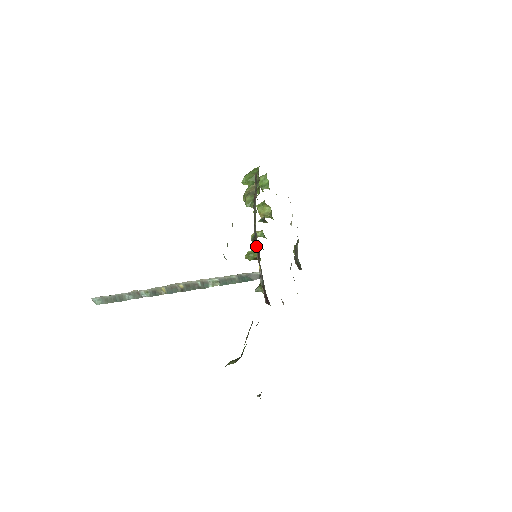
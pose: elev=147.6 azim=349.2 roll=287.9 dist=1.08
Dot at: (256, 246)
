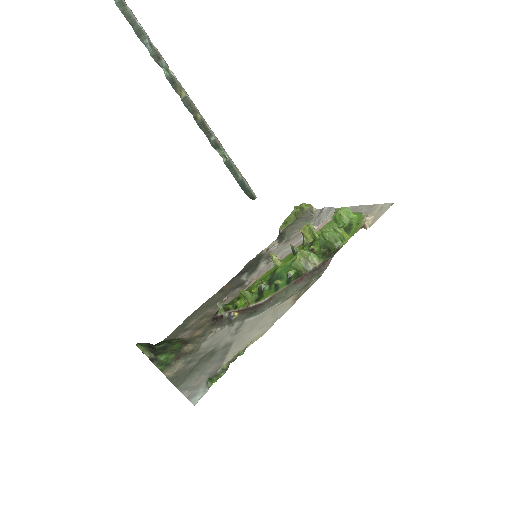
Dot at: (253, 306)
